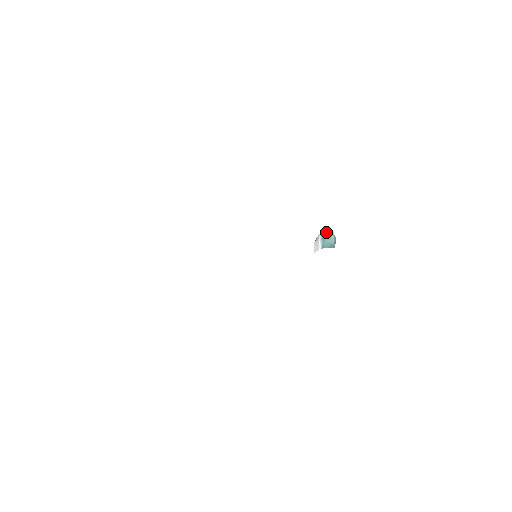
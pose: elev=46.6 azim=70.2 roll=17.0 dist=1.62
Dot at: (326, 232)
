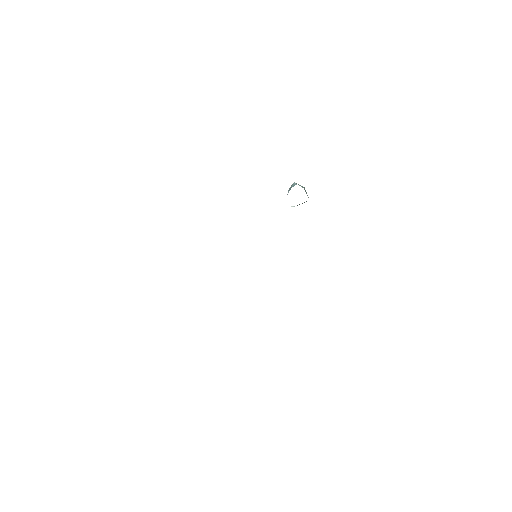
Dot at: (289, 188)
